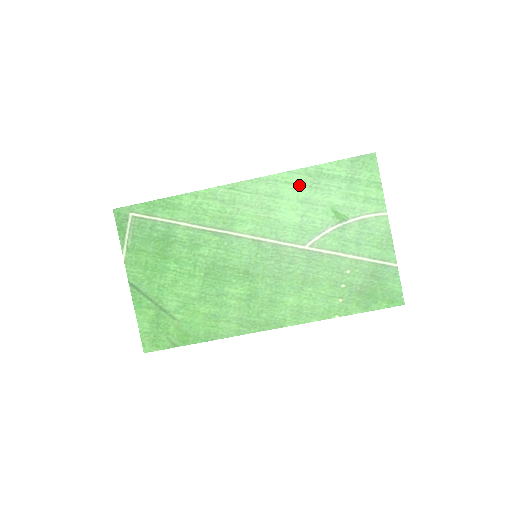
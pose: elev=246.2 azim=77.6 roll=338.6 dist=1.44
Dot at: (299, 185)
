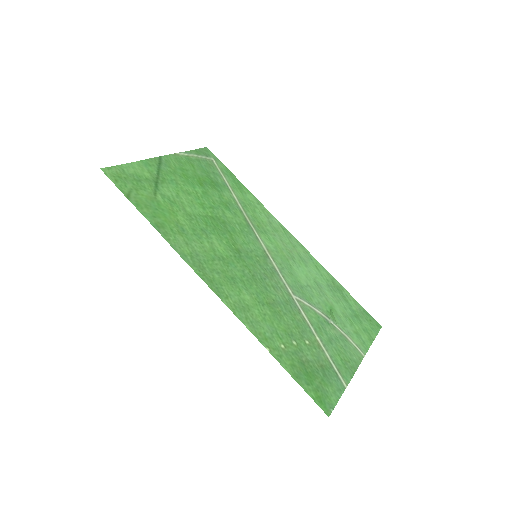
Dot at: (323, 277)
